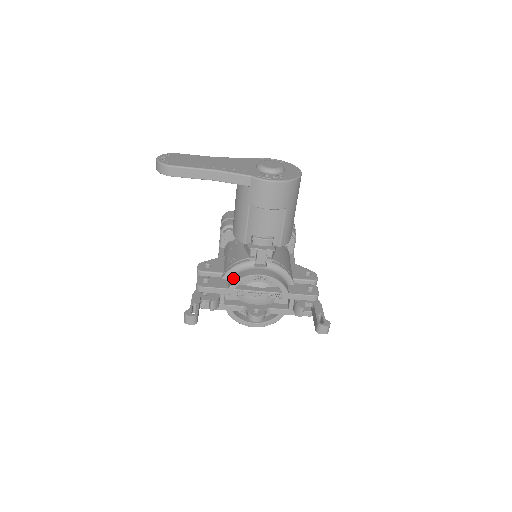
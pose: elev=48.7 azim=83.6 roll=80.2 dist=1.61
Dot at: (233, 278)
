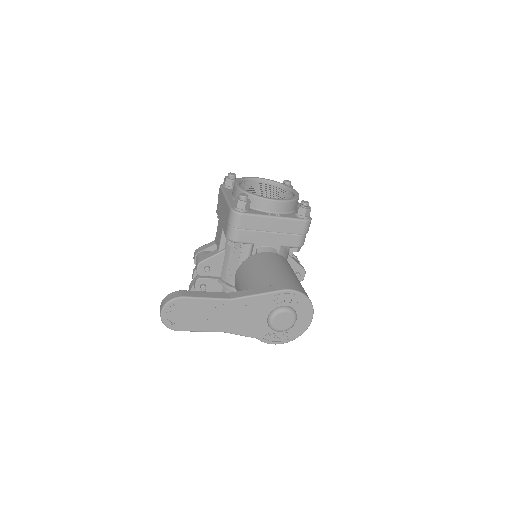
Dot at: (227, 292)
